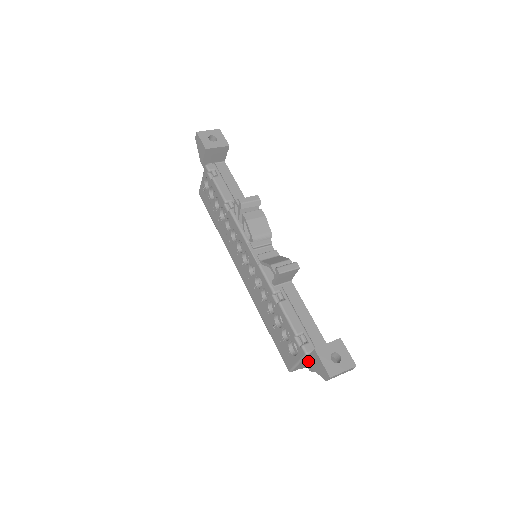
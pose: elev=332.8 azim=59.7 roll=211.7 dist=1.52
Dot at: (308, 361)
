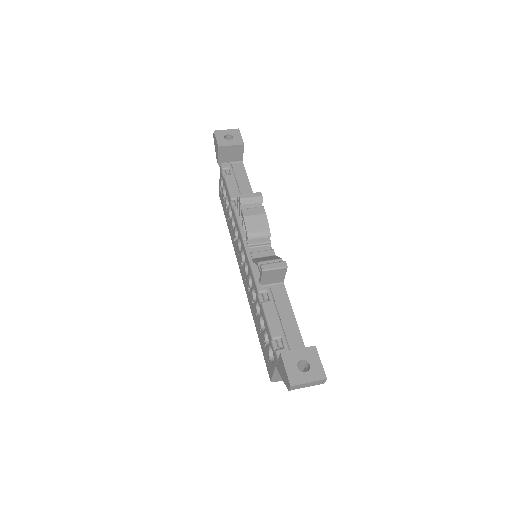
Dot at: (278, 367)
